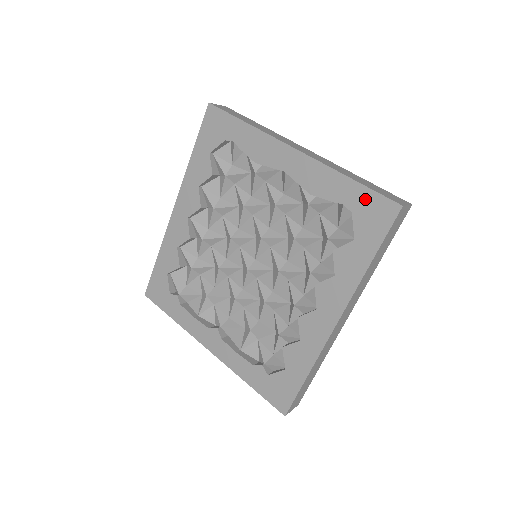
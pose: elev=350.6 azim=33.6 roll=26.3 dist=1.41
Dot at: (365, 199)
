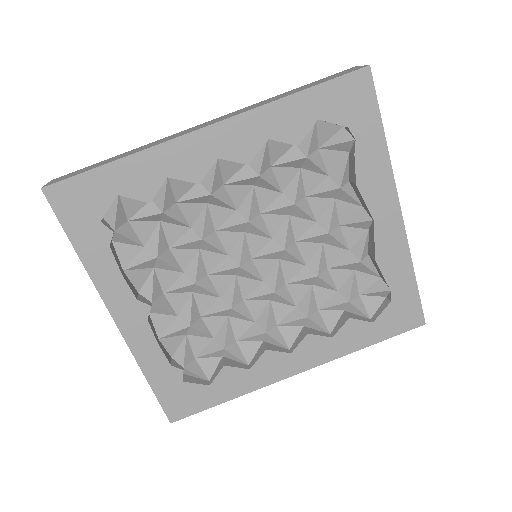
Dot at: (409, 300)
